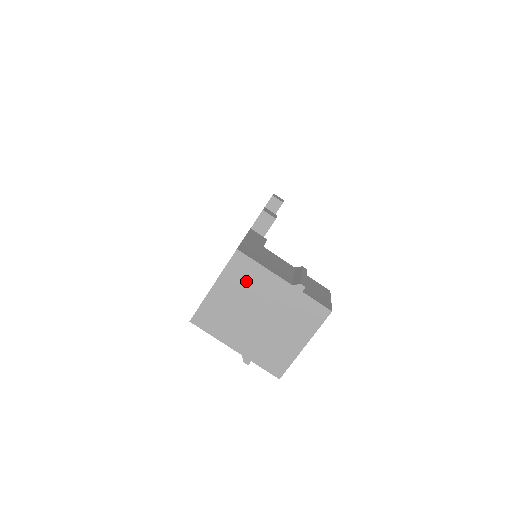
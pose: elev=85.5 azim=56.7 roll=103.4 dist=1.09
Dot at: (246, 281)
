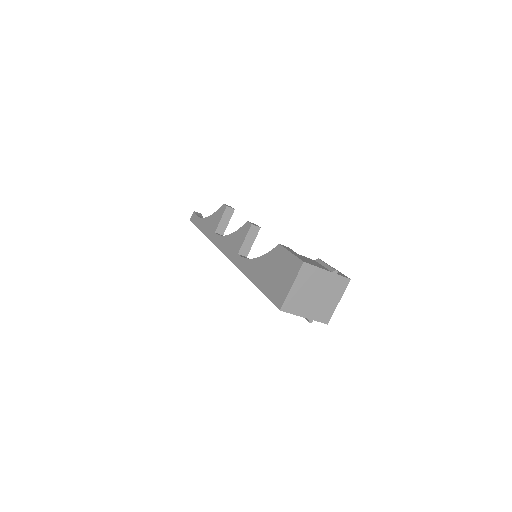
Dot at: (309, 278)
